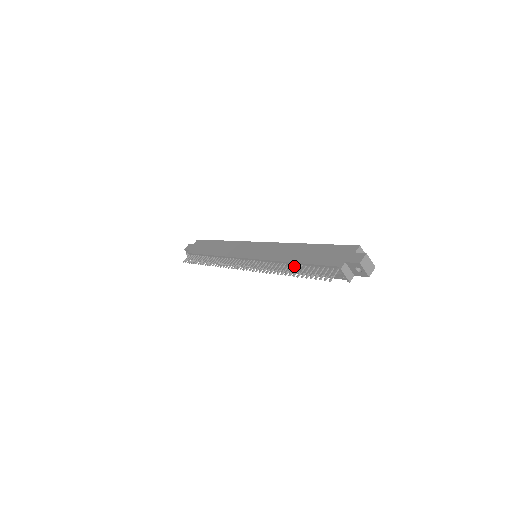
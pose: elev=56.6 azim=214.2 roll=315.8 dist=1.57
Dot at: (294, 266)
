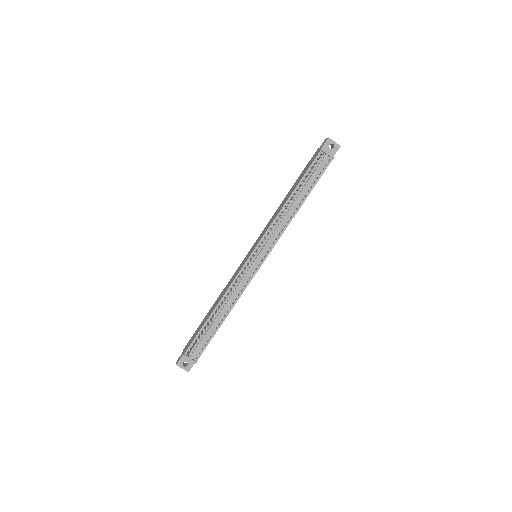
Dot at: (292, 200)
